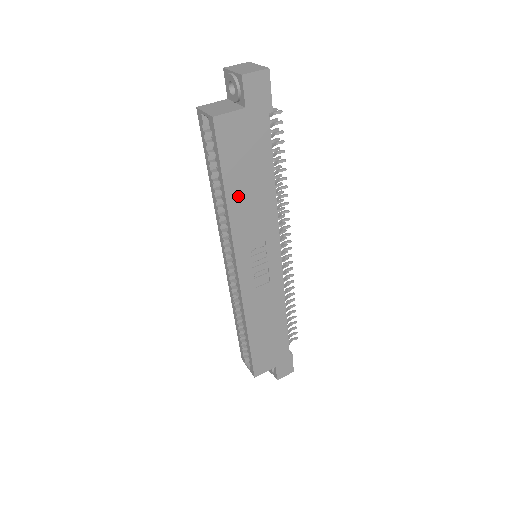
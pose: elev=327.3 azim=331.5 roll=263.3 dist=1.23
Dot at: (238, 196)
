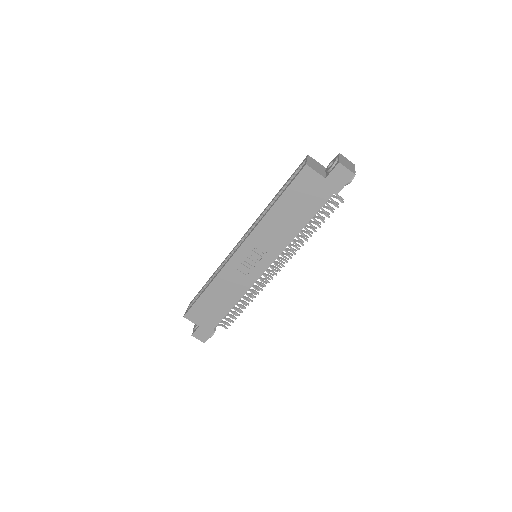
Dot at: (278, 213)
